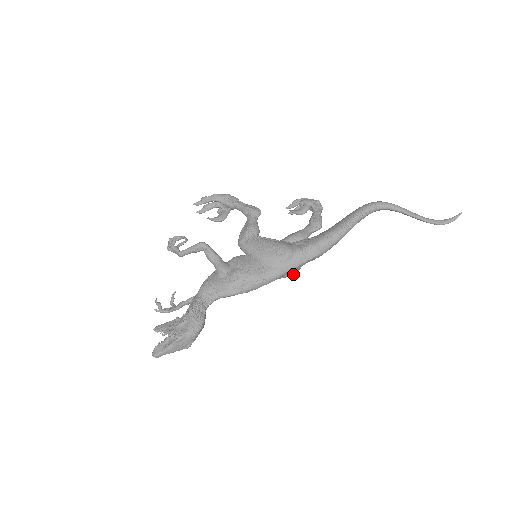
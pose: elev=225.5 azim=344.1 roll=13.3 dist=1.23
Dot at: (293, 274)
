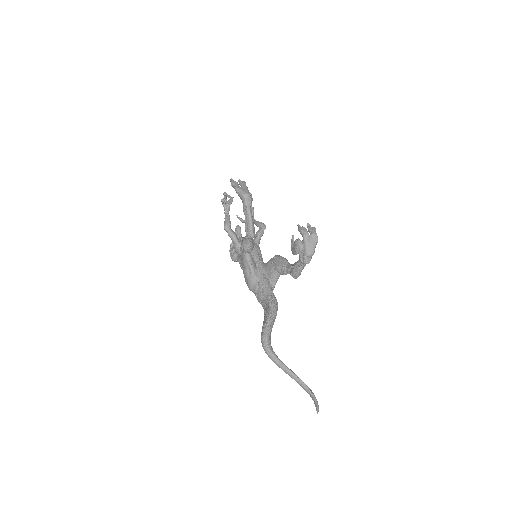
Dot at: occluded
